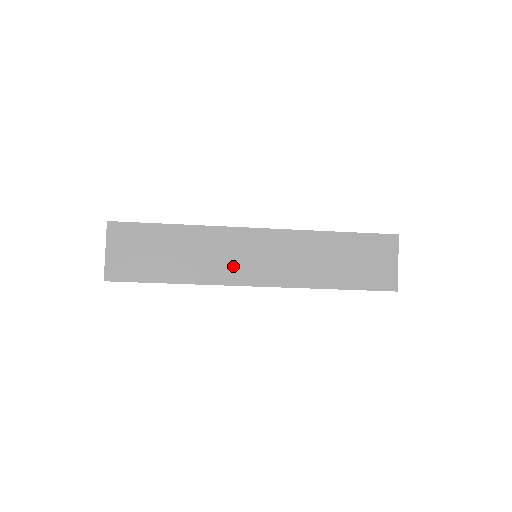
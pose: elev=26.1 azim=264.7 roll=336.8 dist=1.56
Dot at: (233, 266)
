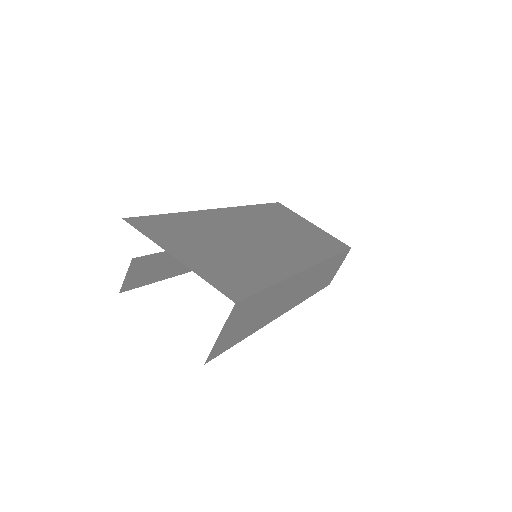
Dot at: (284, 304)
